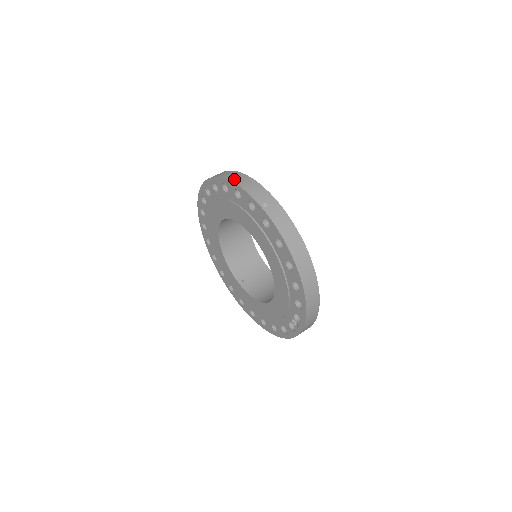
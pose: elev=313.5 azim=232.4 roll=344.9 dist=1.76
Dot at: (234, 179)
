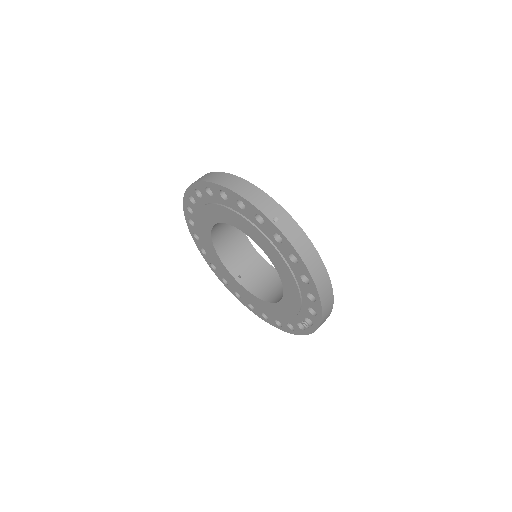
Dot at: (235, 188)
